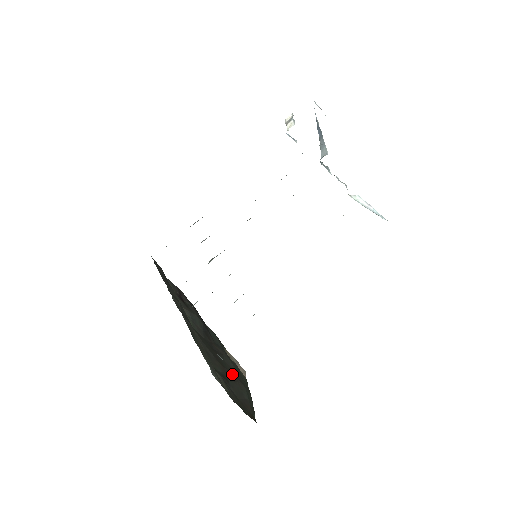
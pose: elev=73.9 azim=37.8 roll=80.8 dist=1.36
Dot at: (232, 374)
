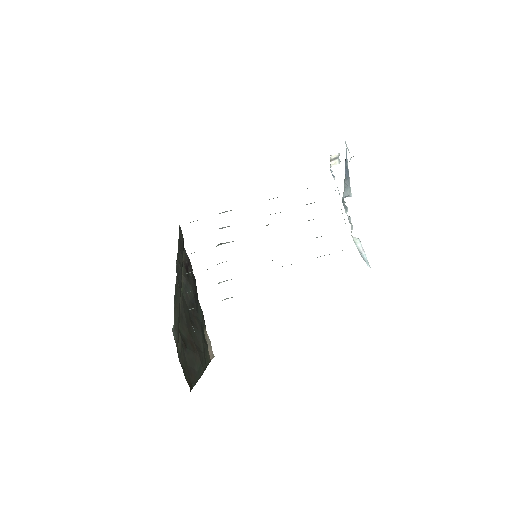
Dot at: (195, 346)
